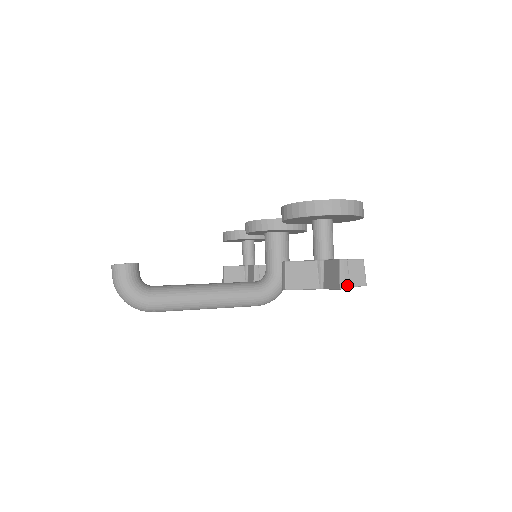
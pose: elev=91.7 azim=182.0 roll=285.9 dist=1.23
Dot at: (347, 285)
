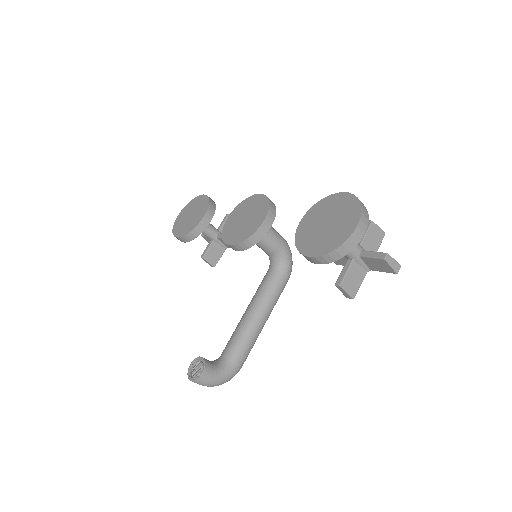
Dot at: (399, 267)
